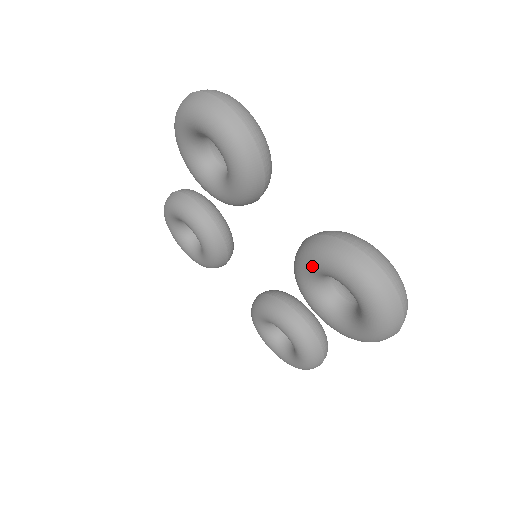
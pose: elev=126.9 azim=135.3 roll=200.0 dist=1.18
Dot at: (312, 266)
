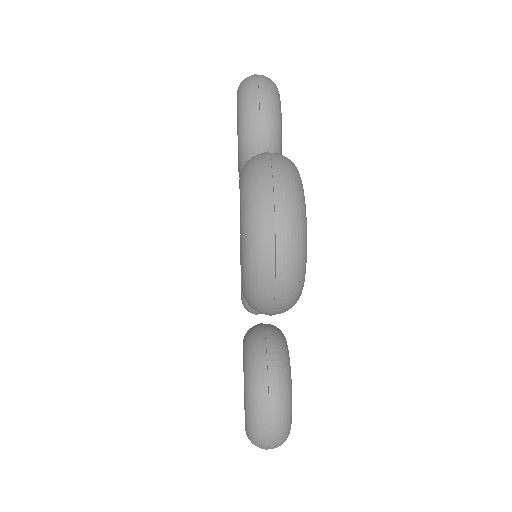
Dot at: occluded
